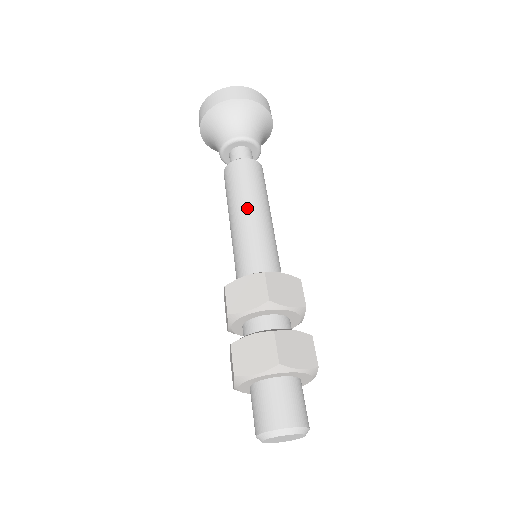
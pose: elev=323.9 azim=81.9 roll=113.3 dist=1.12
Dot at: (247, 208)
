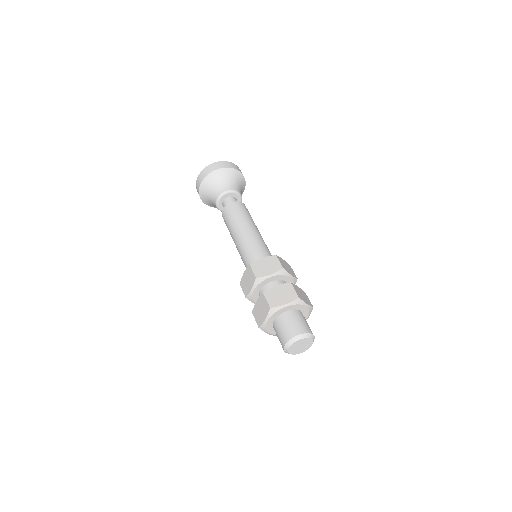
Dot at: (249, 227)
